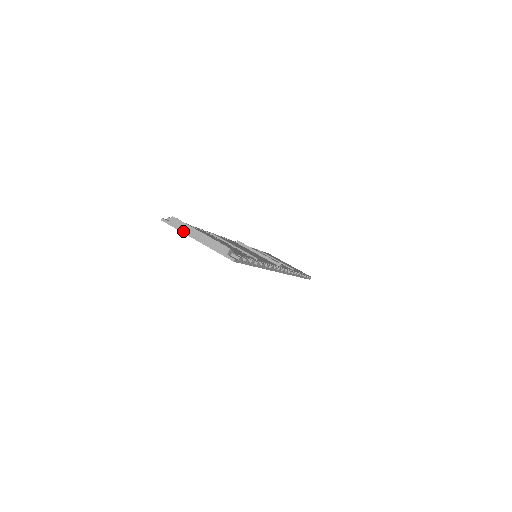
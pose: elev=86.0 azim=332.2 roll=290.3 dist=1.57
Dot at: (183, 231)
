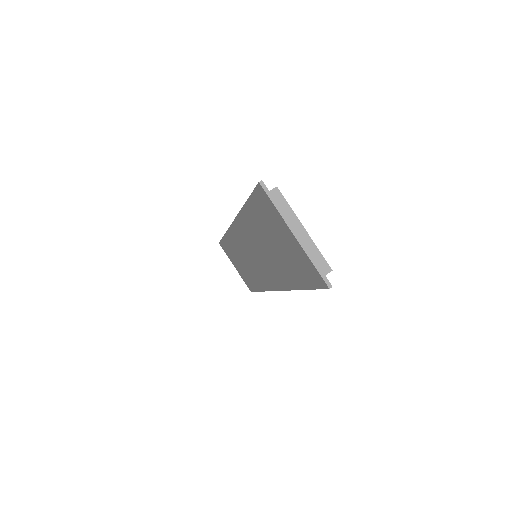
Dot at: (283, 214)
